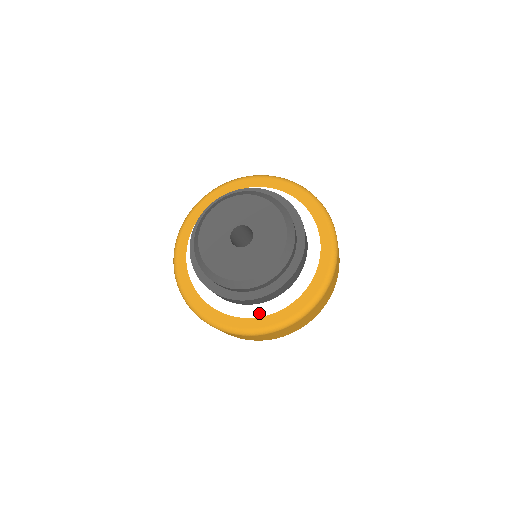
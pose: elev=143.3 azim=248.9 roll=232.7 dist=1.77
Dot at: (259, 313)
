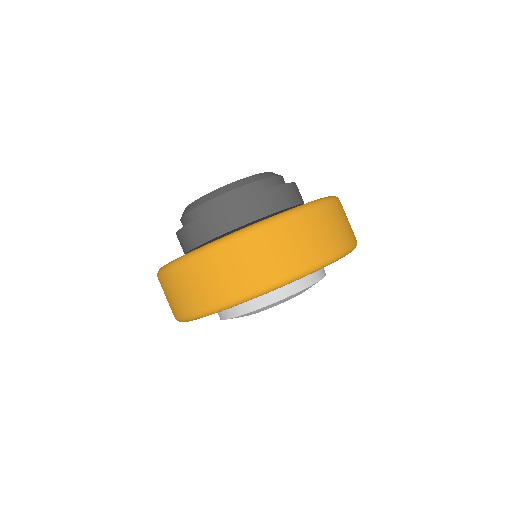
Dot at: occluded
